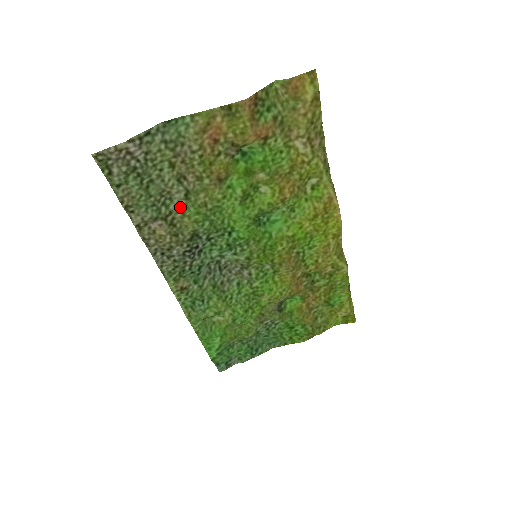
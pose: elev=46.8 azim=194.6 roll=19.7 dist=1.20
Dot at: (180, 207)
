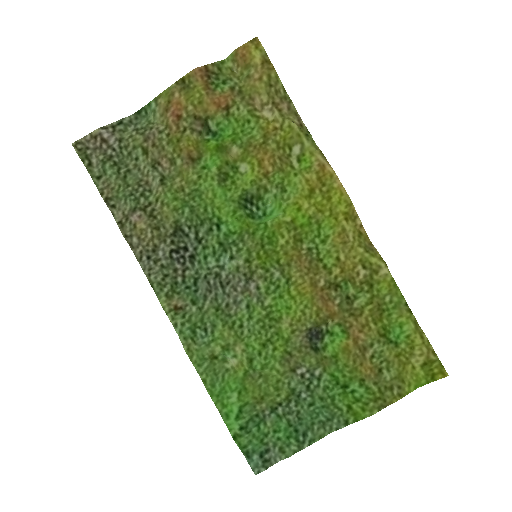
Dot at: (158, 196)
